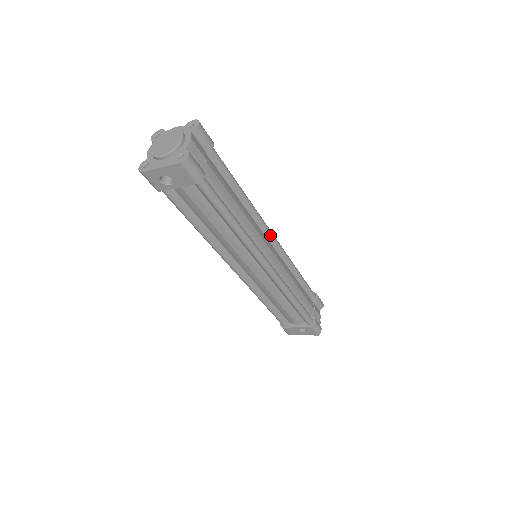
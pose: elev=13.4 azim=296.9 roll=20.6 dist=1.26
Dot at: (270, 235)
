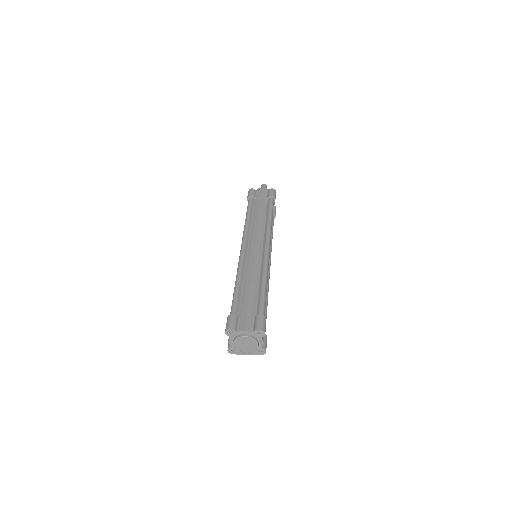
Dot at: occluded
